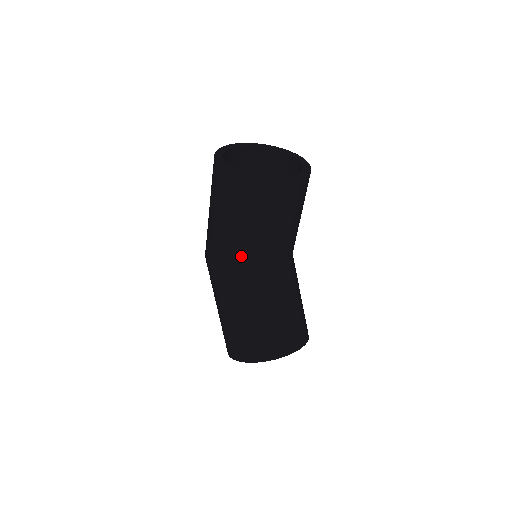
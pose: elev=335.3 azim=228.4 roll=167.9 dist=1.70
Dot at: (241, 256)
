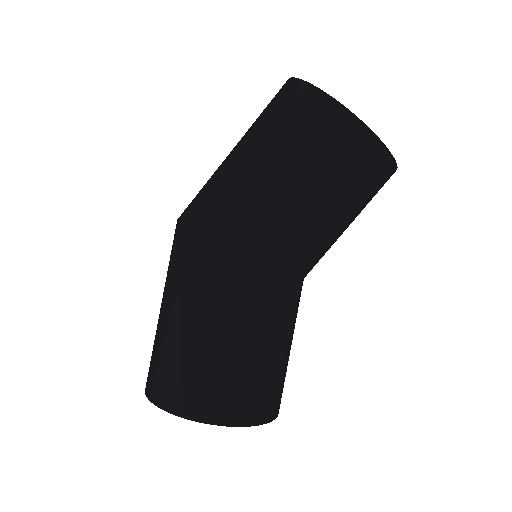
Dot at: (283, 241)
